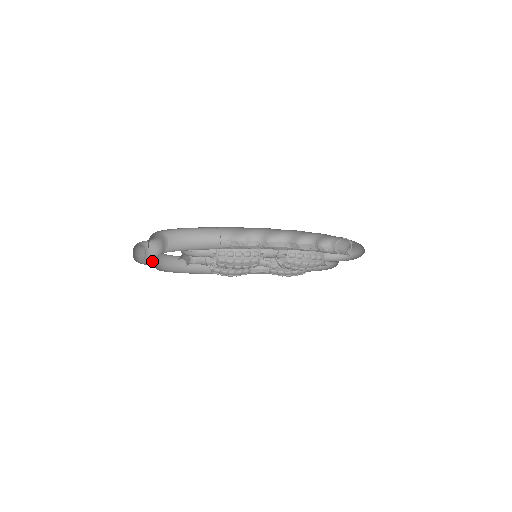
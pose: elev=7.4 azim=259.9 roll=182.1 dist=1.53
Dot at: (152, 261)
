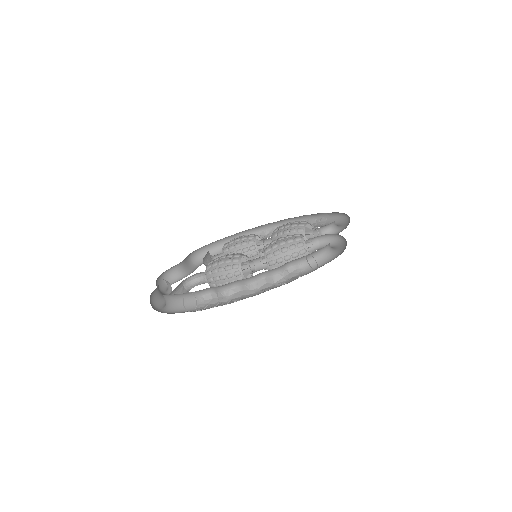
Dot at: (184, 269)
